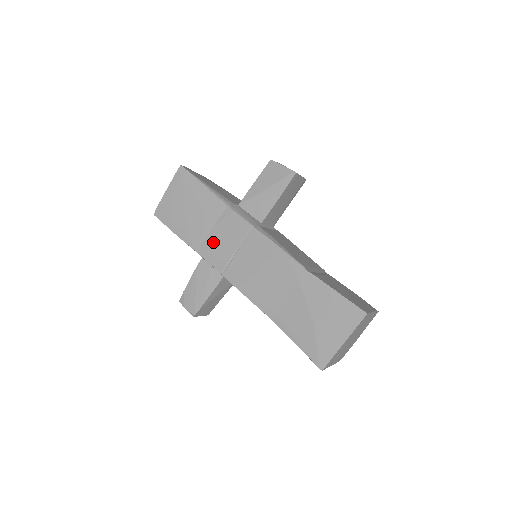
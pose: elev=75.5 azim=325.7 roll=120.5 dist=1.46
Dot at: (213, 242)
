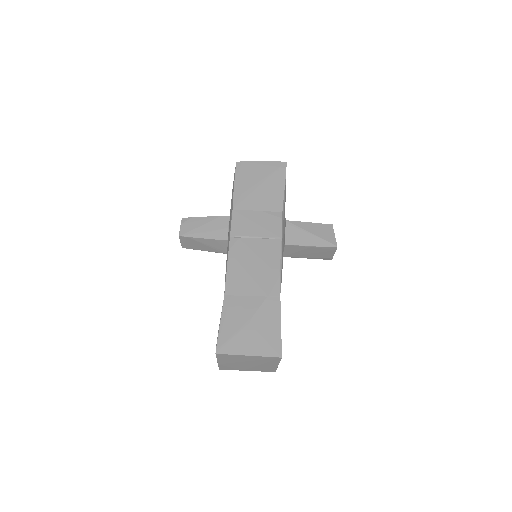
Dot at: (249, 217)
